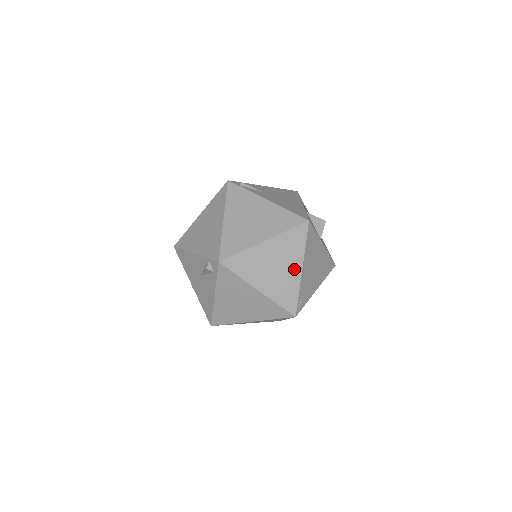
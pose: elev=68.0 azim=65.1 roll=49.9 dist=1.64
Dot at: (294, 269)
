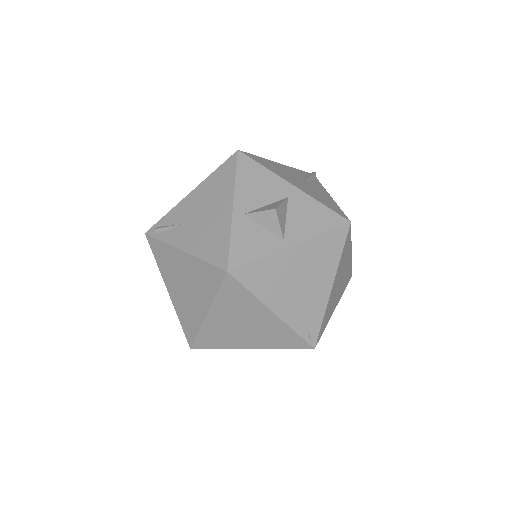
Dot at: (265, 317)
